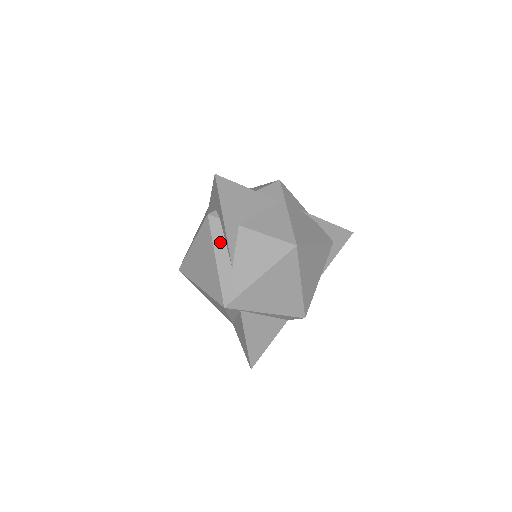
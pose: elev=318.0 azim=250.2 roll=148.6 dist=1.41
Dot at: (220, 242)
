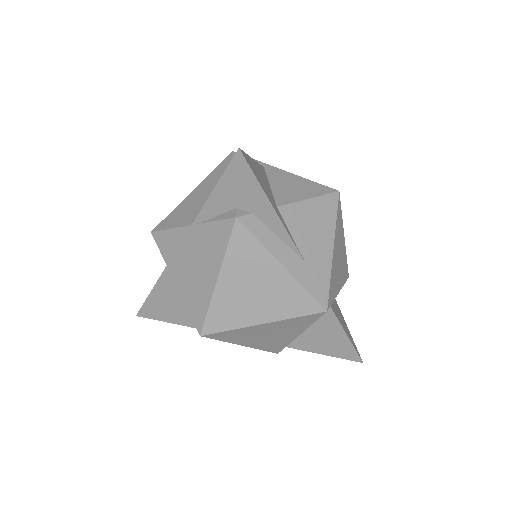
Dot at: (272, 241)
